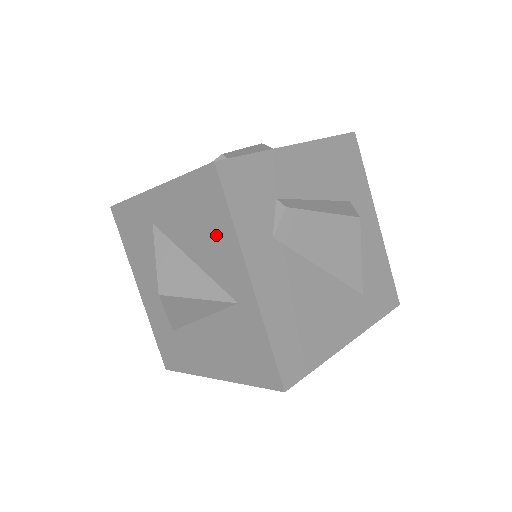
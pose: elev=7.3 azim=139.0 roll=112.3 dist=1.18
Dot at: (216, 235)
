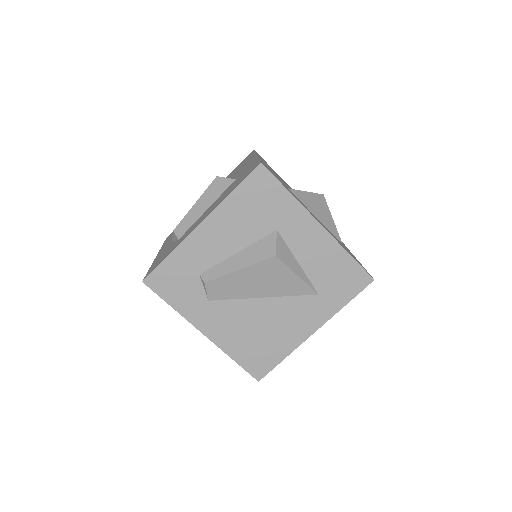
Dot at: occluded
